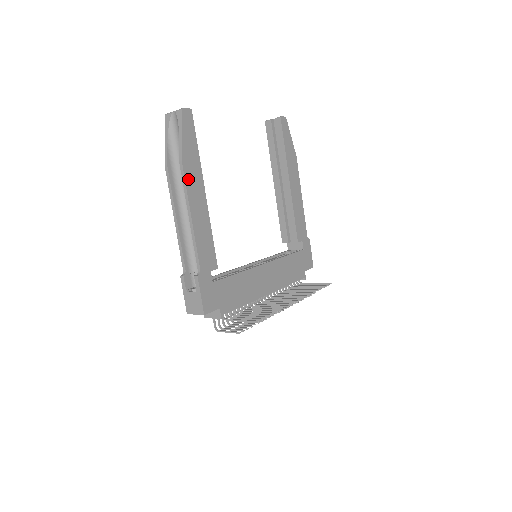
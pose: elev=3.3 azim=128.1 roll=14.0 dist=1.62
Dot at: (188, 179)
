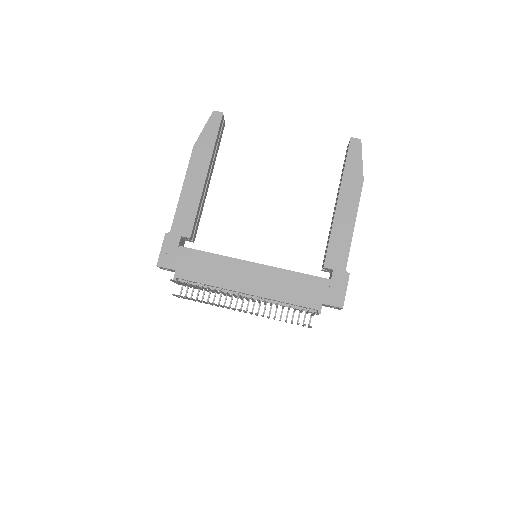
Dot at: (193, 160)
